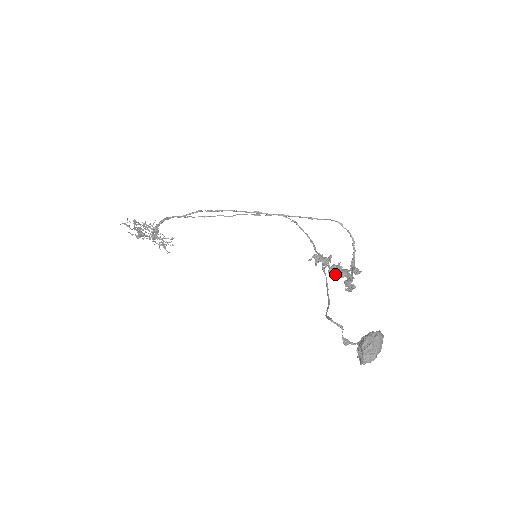
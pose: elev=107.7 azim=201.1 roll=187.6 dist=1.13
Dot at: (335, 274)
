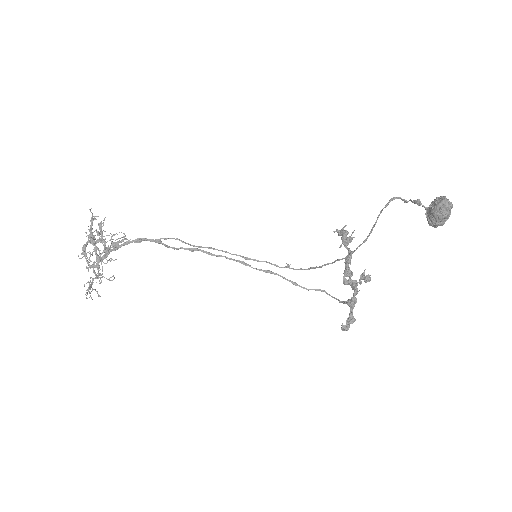
Dot at: (344, 279)
